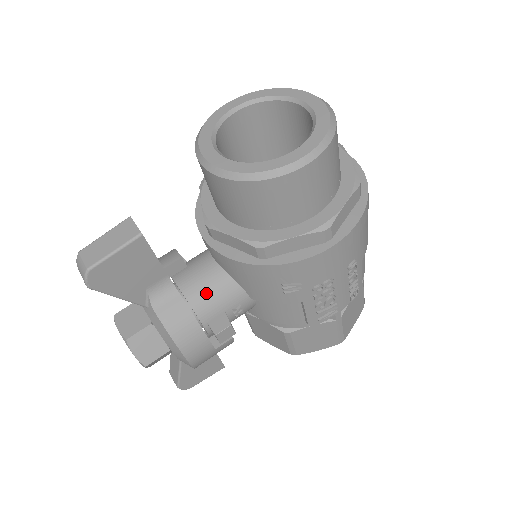
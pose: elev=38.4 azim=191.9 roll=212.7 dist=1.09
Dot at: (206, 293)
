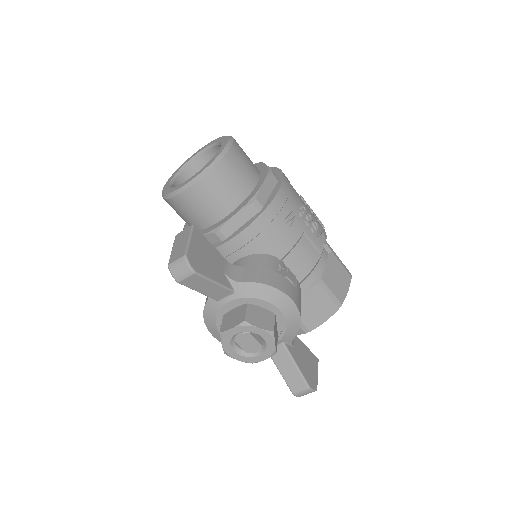
Dot at: occluded
